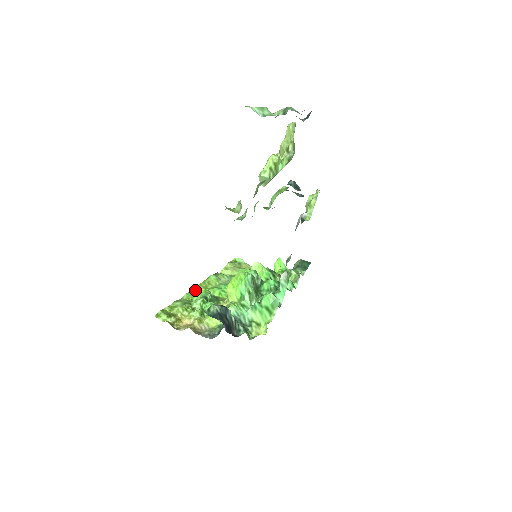
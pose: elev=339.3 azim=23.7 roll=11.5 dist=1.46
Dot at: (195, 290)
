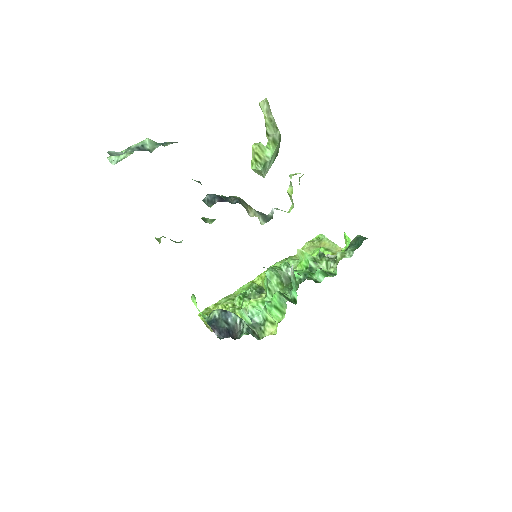
Dot at: occluded
